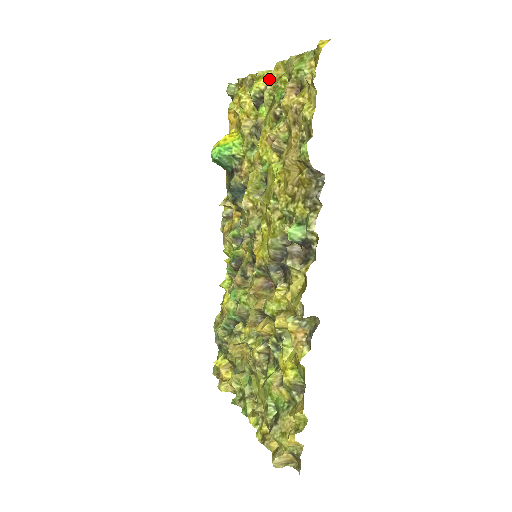
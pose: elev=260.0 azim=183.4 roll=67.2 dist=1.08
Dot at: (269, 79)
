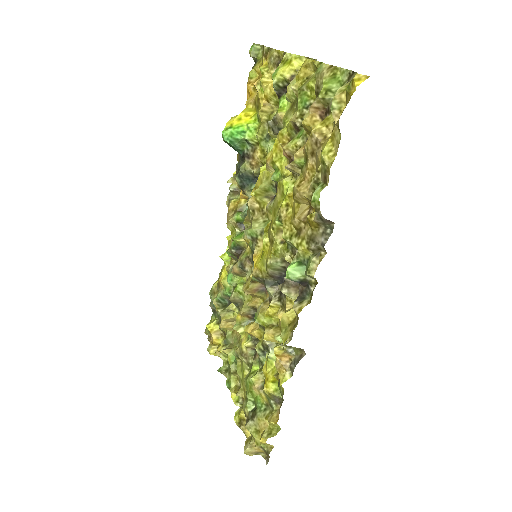
Dot at: (297, 67)
